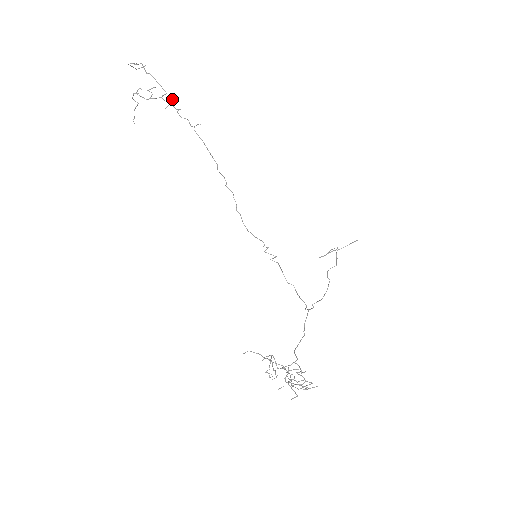
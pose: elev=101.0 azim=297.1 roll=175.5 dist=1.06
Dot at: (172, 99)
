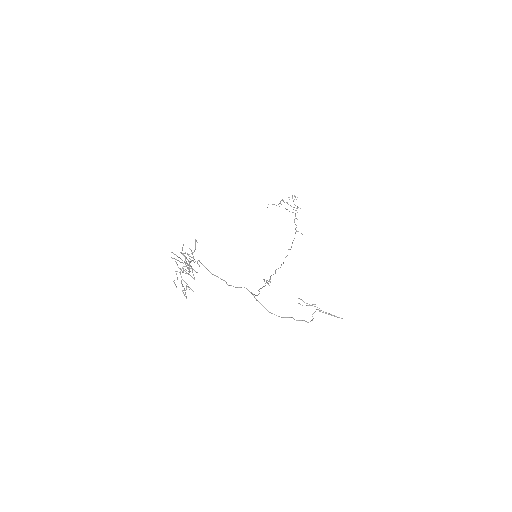
Dot at: occluded
